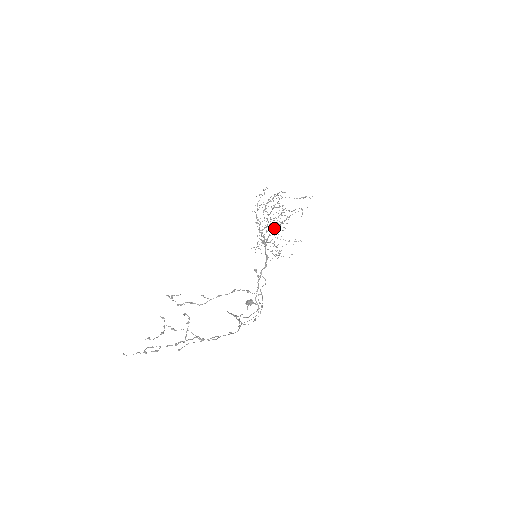
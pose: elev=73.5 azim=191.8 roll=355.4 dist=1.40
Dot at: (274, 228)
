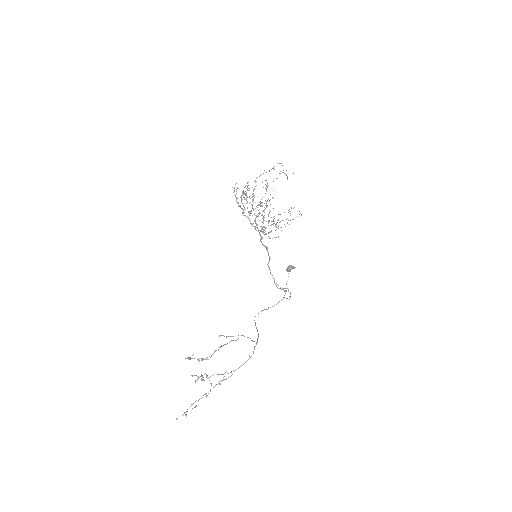
Dot at: occluded
